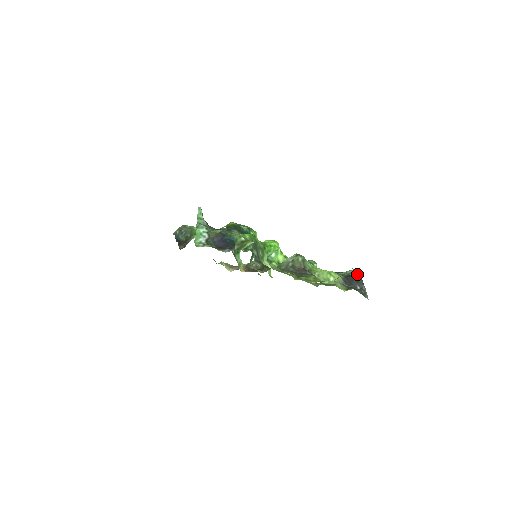
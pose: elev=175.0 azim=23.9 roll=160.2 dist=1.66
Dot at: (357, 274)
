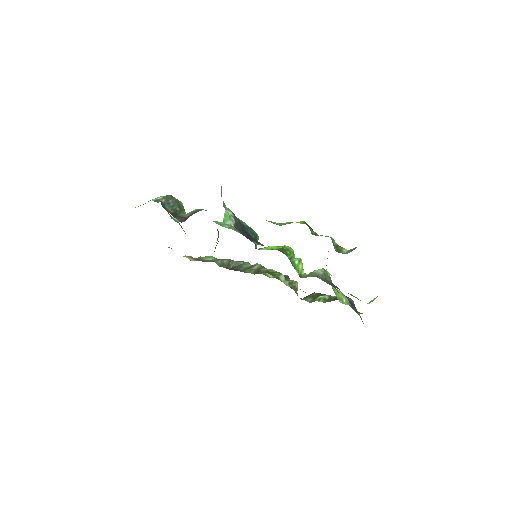
Dot at: (352, 301)
